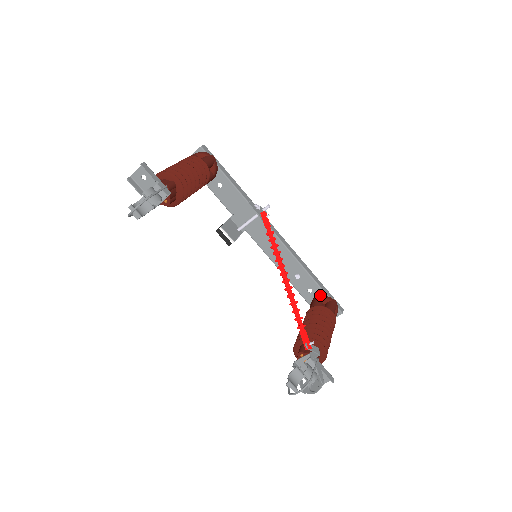
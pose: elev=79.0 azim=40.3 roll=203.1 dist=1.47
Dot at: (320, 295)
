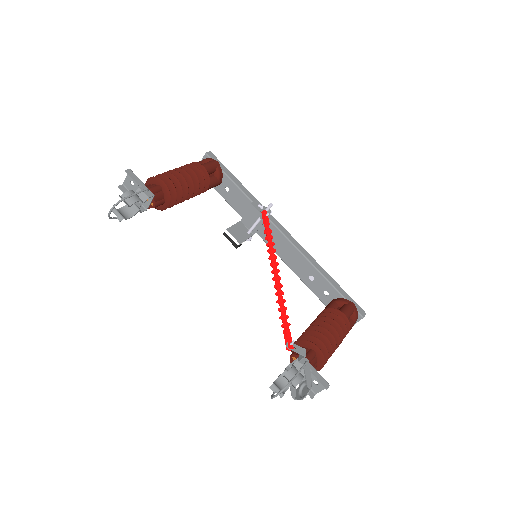
Dot at: (337, 298)
